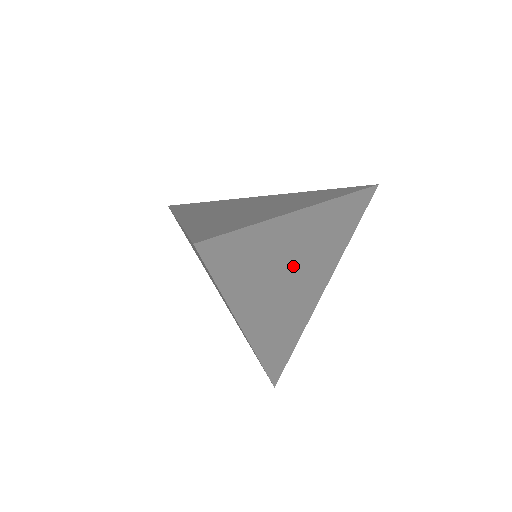
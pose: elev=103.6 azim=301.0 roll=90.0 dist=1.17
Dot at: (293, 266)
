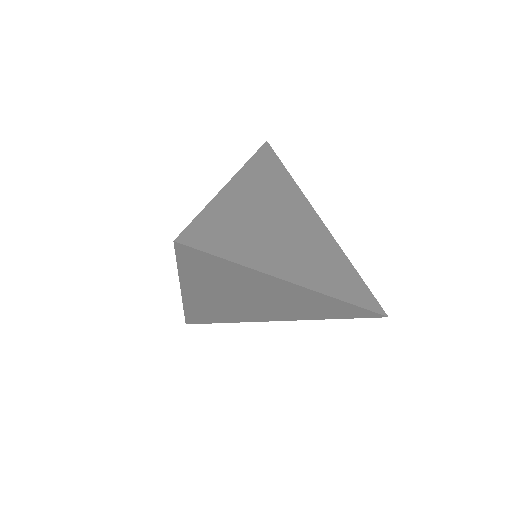
Dot at: (257, 297)
